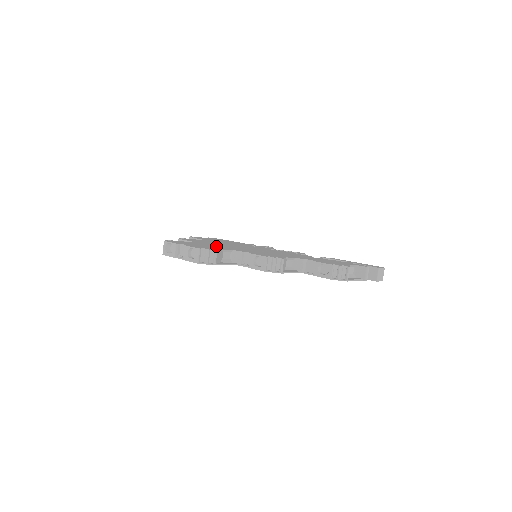
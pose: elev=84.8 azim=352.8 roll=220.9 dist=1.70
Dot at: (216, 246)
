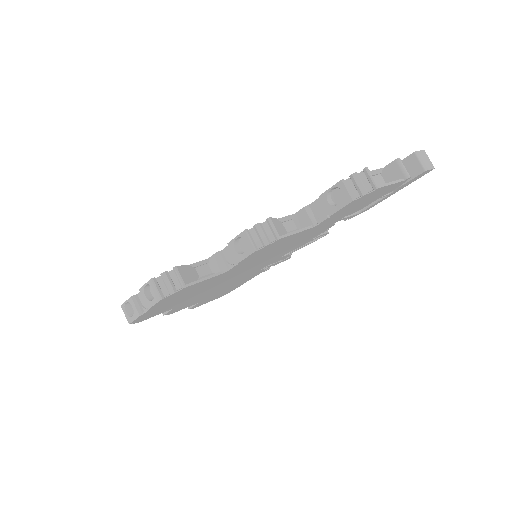
Dot at: occluded
